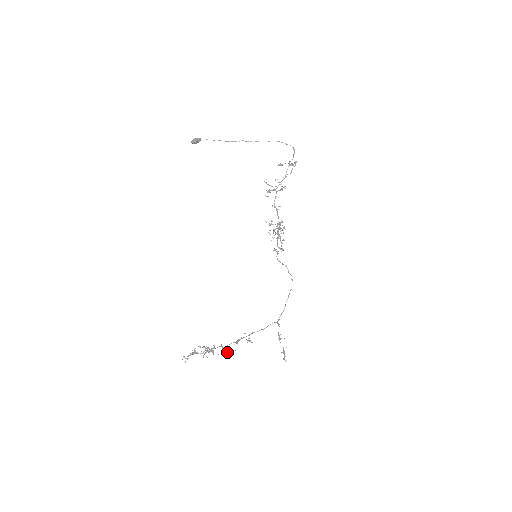
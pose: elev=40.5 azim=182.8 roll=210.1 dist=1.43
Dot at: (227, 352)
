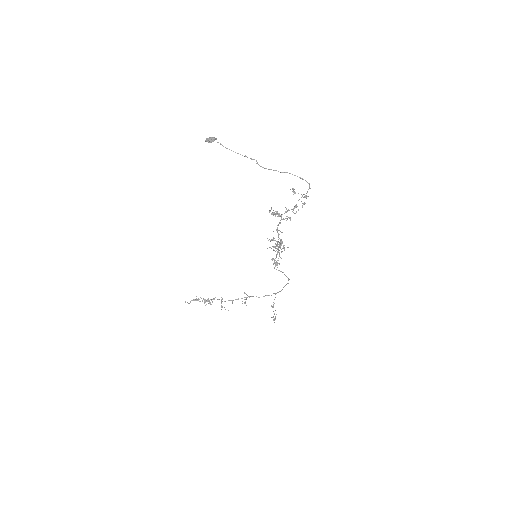
Dot at: occluded
